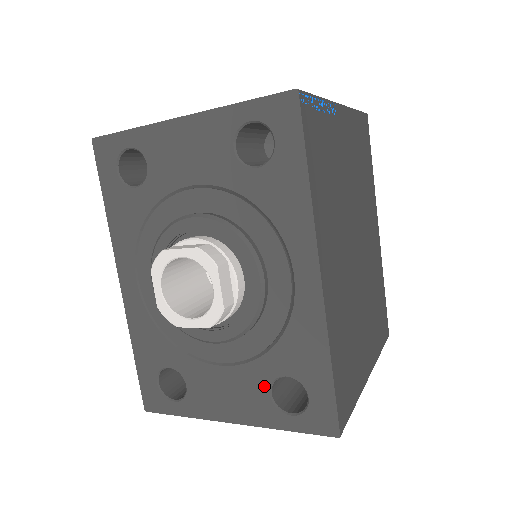
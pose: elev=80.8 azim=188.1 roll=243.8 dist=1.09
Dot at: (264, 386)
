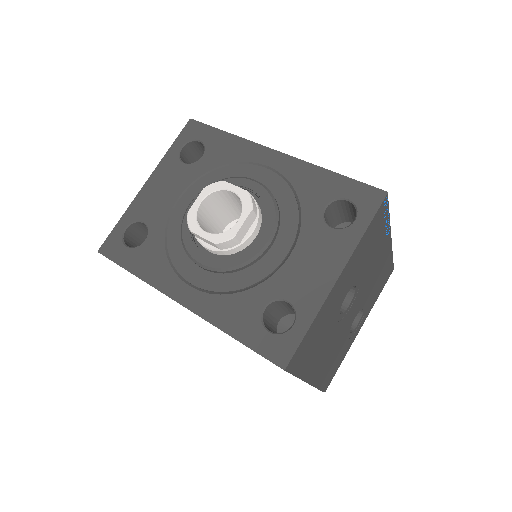
Dot at: (323, 228)
